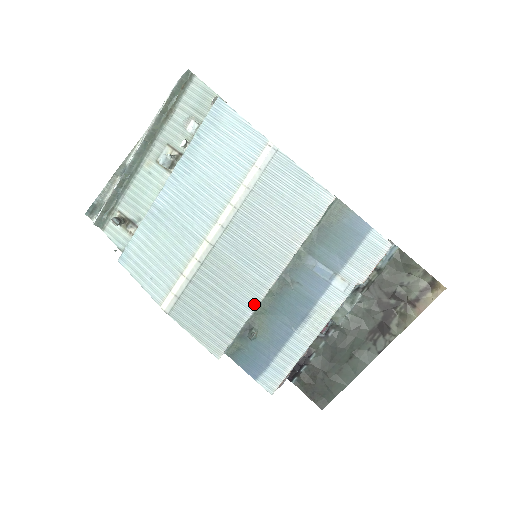
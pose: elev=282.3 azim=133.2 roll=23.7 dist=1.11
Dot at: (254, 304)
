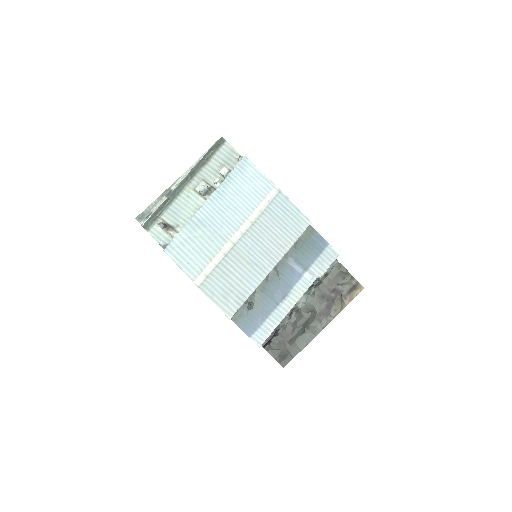
Dot at: (257, 284)
